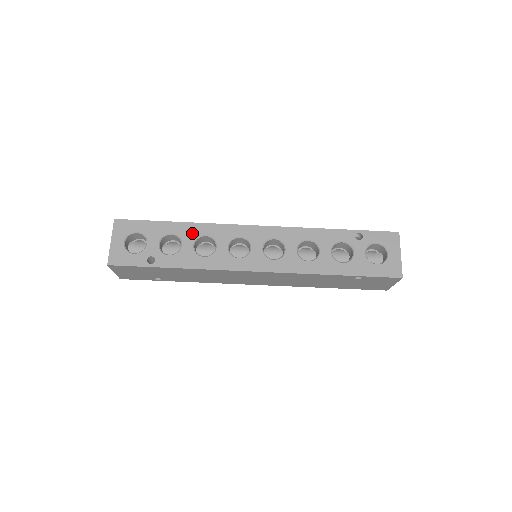
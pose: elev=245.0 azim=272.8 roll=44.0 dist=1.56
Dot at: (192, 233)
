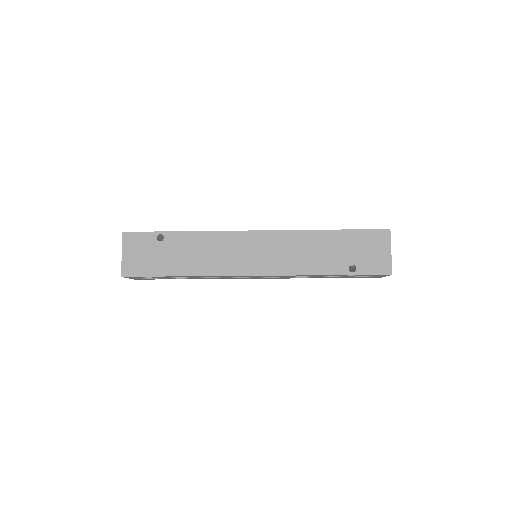
Dot at: occluded
